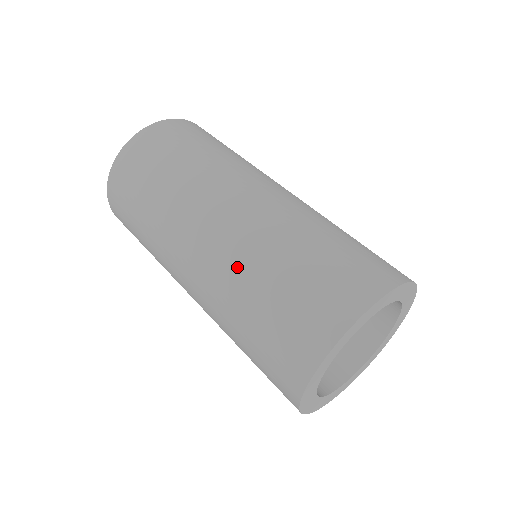
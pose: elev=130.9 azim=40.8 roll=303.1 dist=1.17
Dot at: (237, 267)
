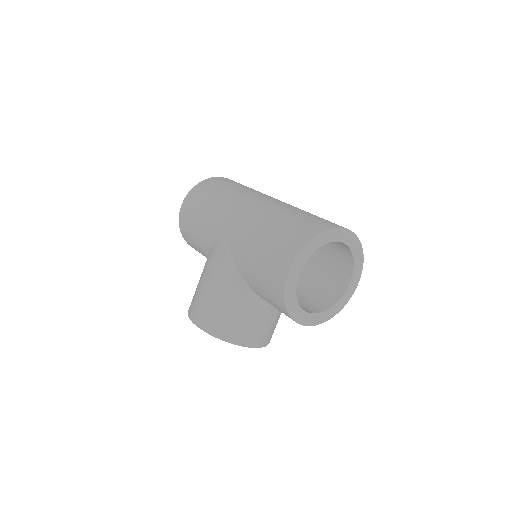
Dot at: (292, 206)
